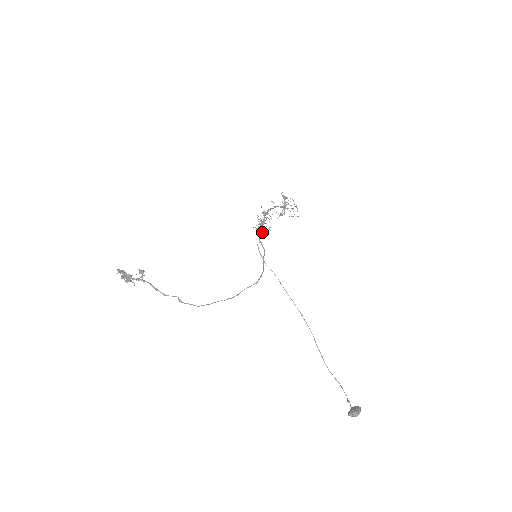
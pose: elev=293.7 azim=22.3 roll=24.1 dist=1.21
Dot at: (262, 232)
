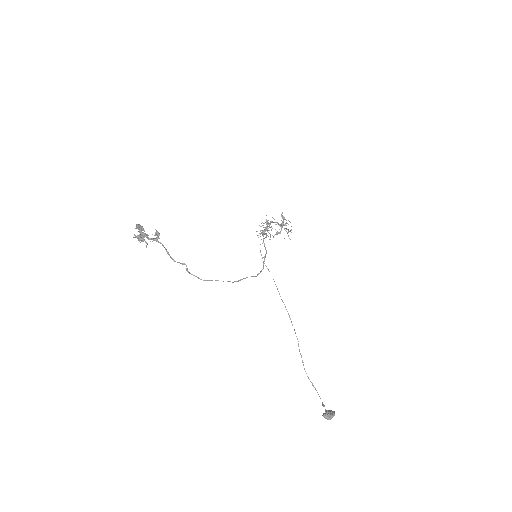
Dot at: (266, 235)
